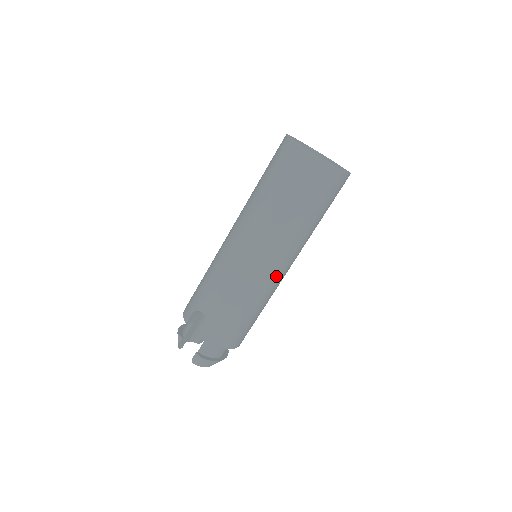
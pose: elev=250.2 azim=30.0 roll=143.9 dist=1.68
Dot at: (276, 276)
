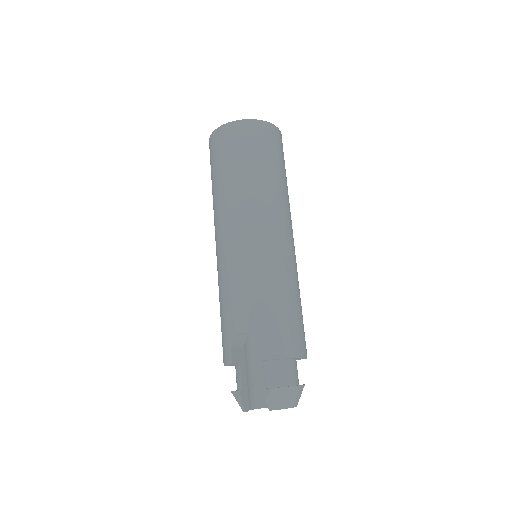
Dot at: (284, 245)
